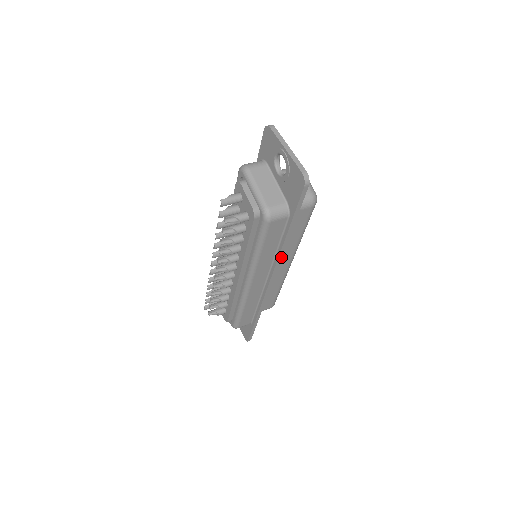
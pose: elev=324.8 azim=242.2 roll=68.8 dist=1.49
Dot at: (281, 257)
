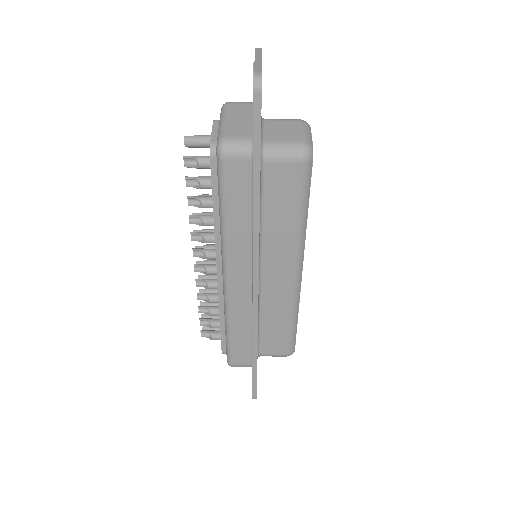
Dot at: (258, 237)
